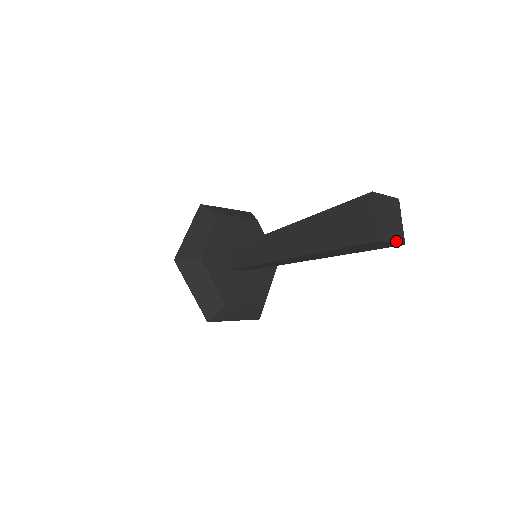
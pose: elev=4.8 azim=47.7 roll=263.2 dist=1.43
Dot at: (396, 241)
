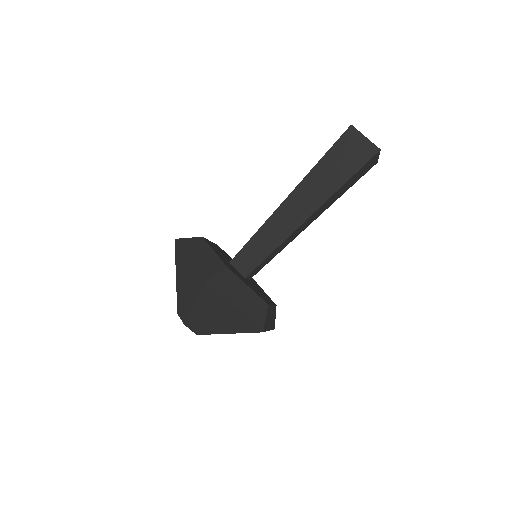
Dot at: occluded
